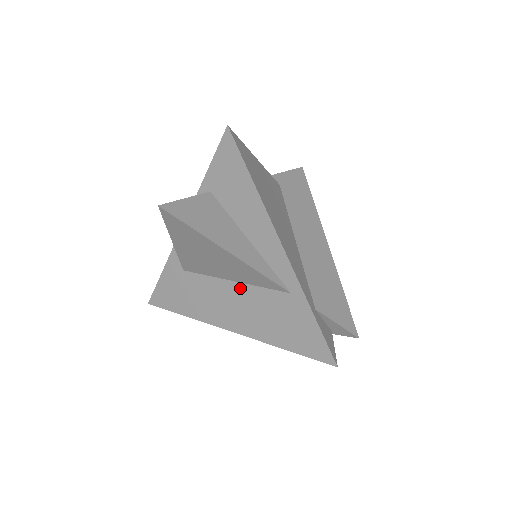
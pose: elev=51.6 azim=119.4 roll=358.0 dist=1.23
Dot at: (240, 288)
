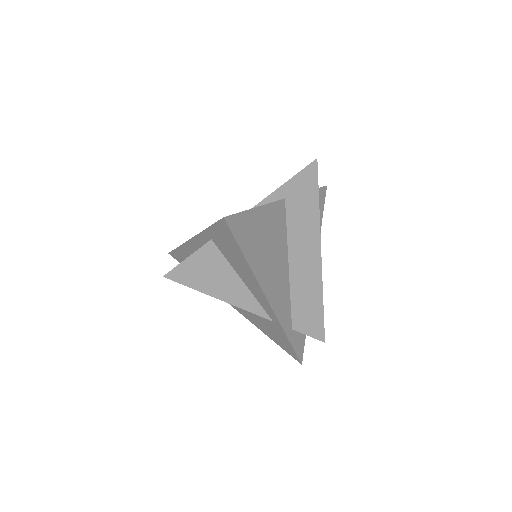
Dot at: occluded
